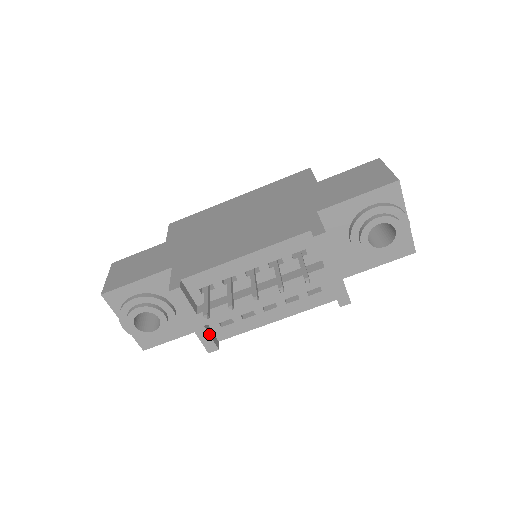
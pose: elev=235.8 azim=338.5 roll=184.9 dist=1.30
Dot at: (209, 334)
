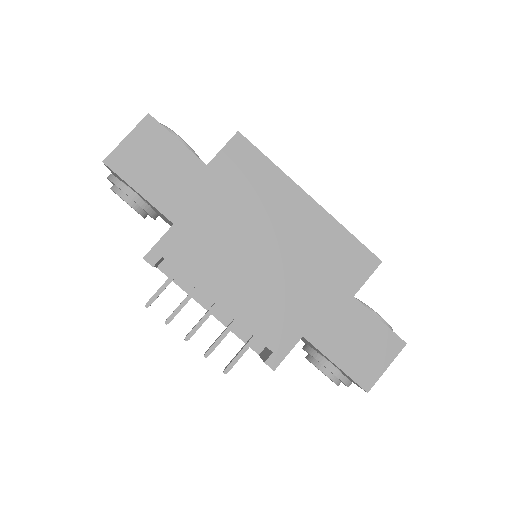
Dot at: occluded
